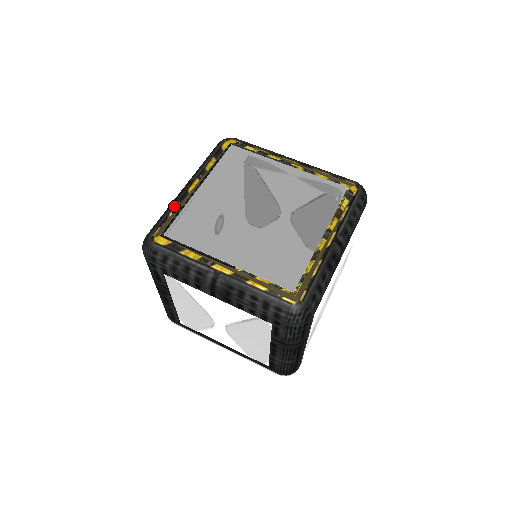
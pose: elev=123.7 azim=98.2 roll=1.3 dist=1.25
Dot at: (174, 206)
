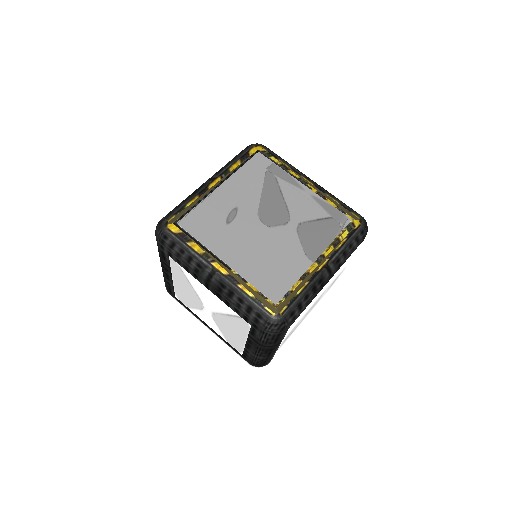
Dot at: (192, 198)
